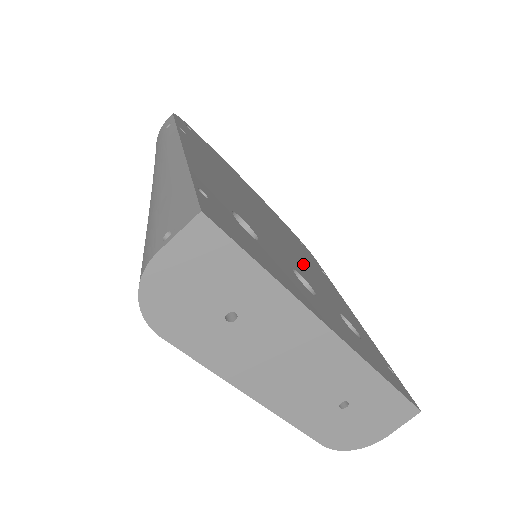
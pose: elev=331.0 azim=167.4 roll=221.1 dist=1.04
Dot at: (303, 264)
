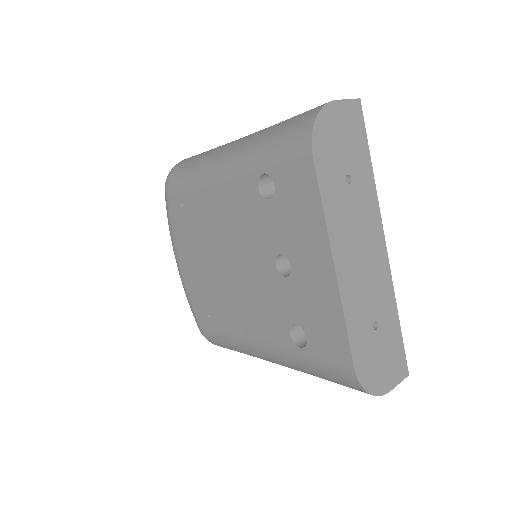
Dot at: occluded
